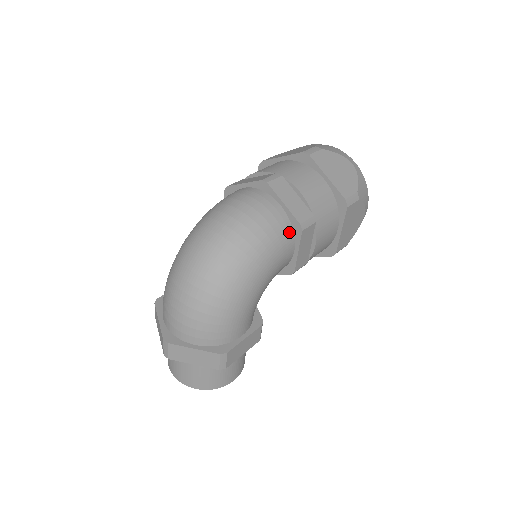
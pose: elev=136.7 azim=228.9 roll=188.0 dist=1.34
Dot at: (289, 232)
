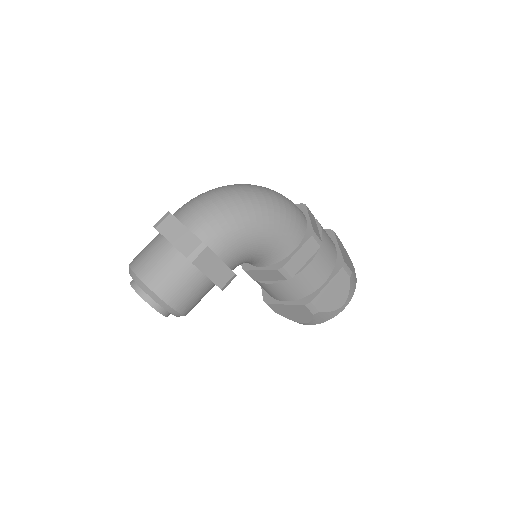
Dot at: (302, 232)
